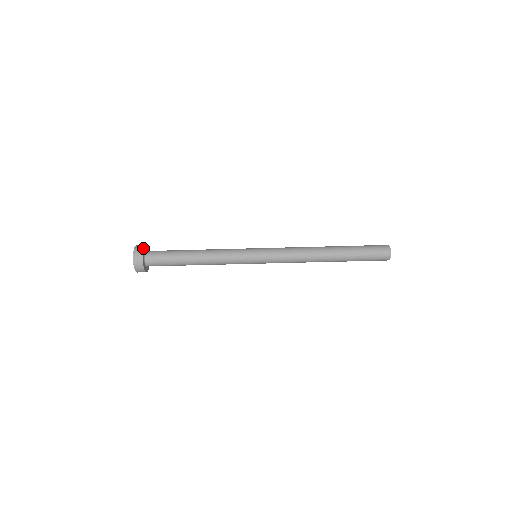
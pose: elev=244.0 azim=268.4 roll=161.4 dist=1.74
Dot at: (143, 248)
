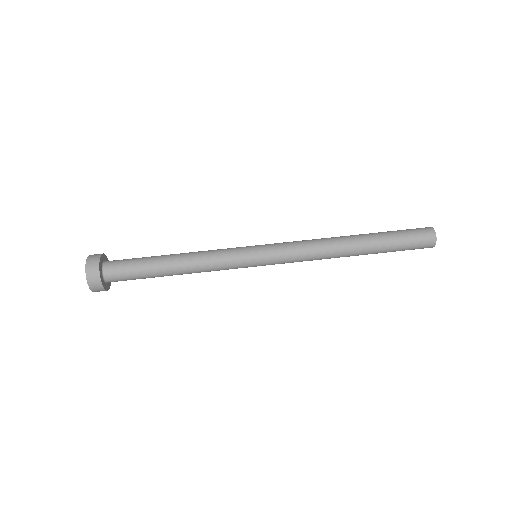
Dot at: occluded
